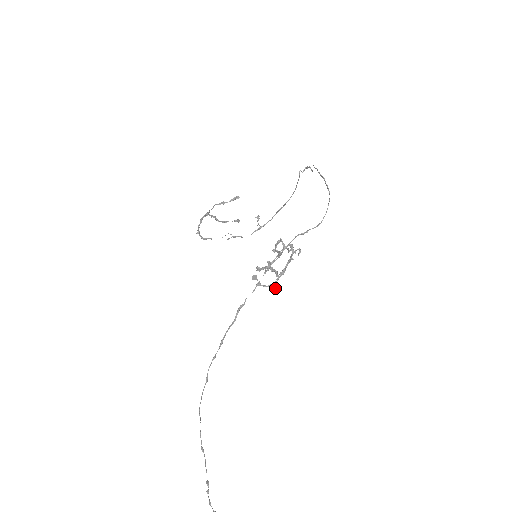
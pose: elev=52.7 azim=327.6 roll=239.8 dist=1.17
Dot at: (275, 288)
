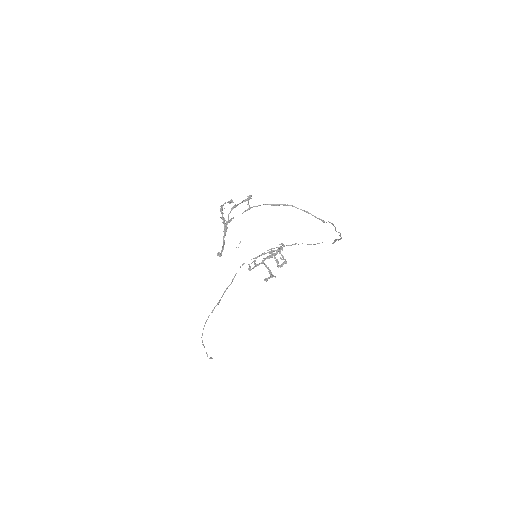
Dot at: (255, 264)
